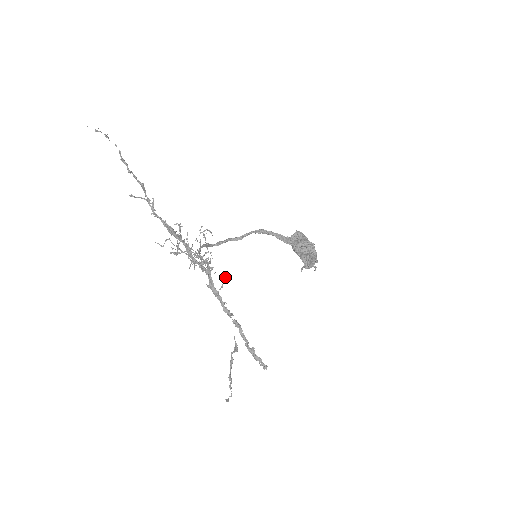
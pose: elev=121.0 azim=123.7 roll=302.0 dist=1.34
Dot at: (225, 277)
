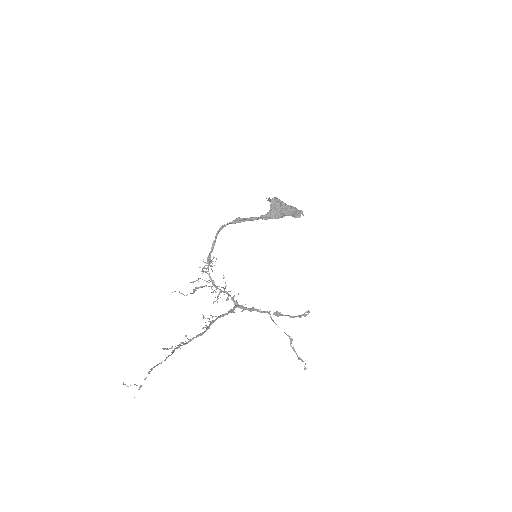
Dot at: (253, 307)
